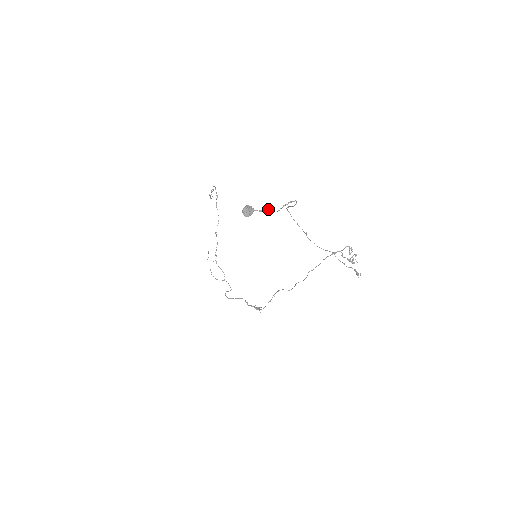
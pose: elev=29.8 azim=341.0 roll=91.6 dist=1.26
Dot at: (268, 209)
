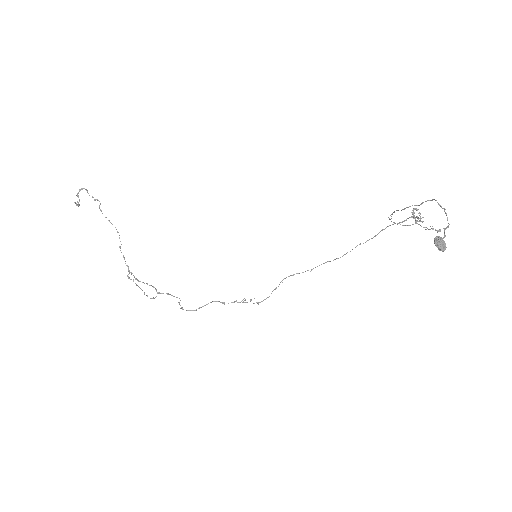
Dot at: (446, 228)
